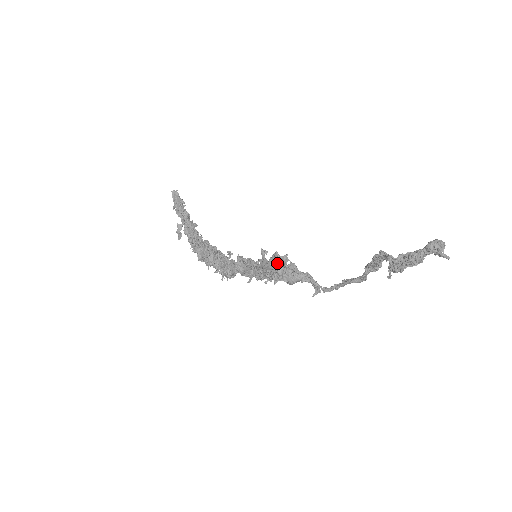
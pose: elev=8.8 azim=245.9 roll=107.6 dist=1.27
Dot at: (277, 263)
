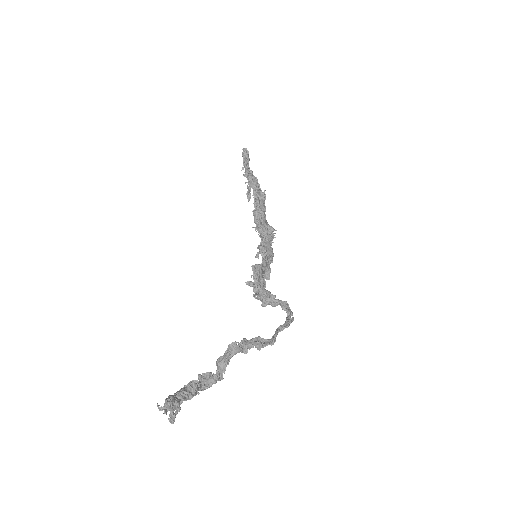
Dot at: occluded
